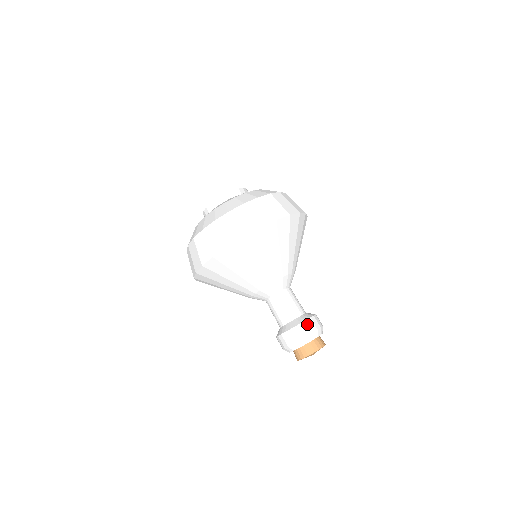
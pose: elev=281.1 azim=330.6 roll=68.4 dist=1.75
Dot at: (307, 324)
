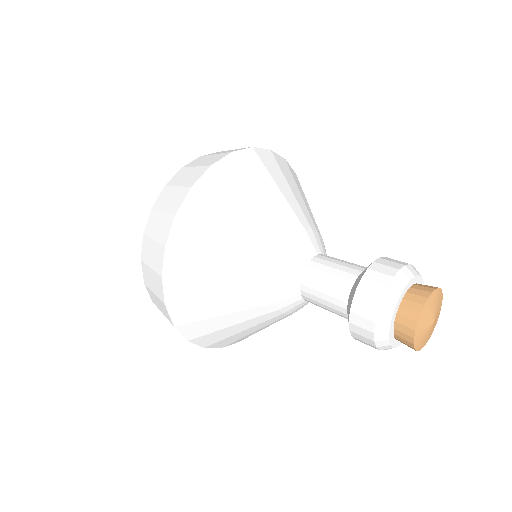
Dot at: occluded
